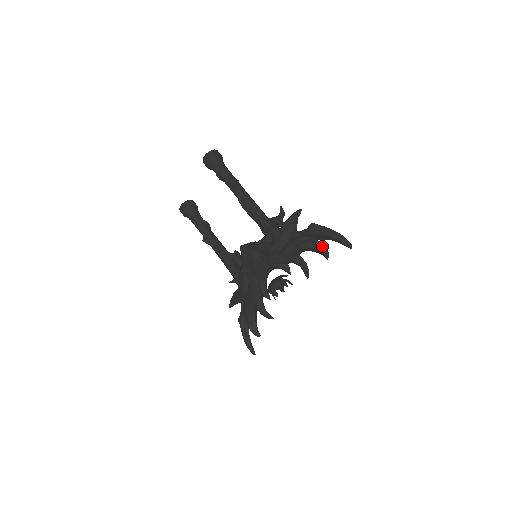
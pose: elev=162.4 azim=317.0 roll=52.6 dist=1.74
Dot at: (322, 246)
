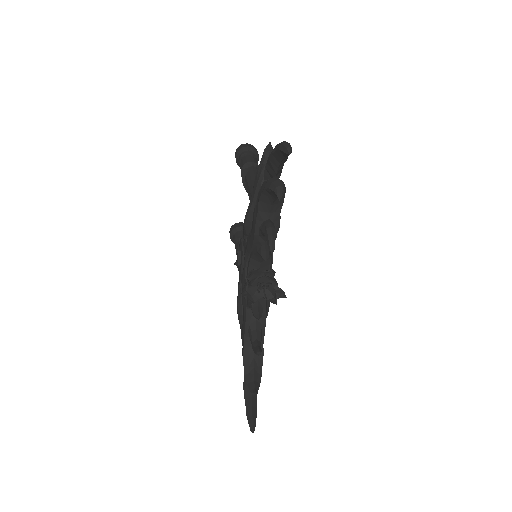
Dot at: (274, 180)
